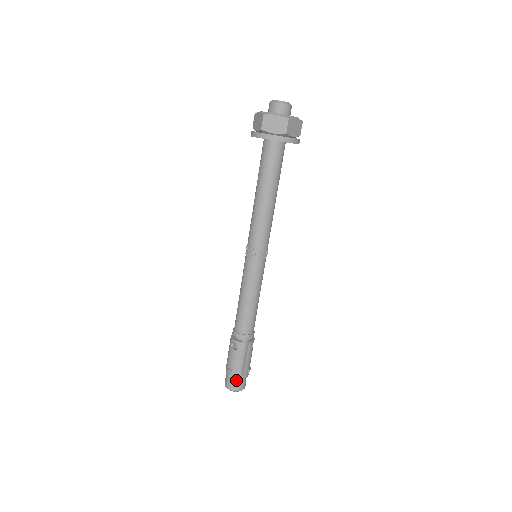
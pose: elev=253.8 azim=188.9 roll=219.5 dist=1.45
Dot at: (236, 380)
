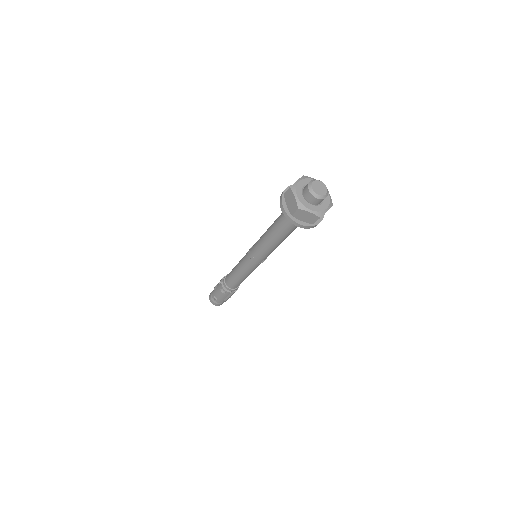
Dot at: (219, 302)
